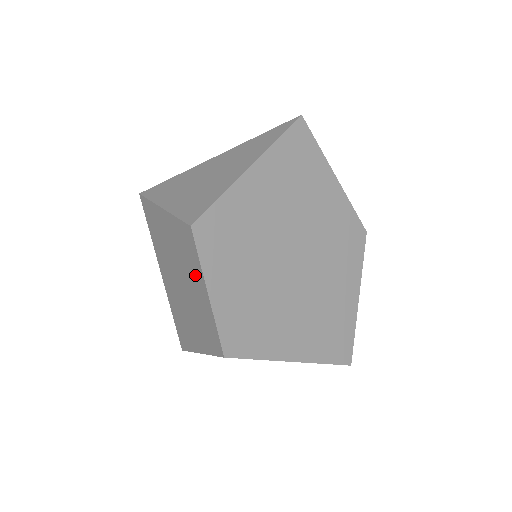
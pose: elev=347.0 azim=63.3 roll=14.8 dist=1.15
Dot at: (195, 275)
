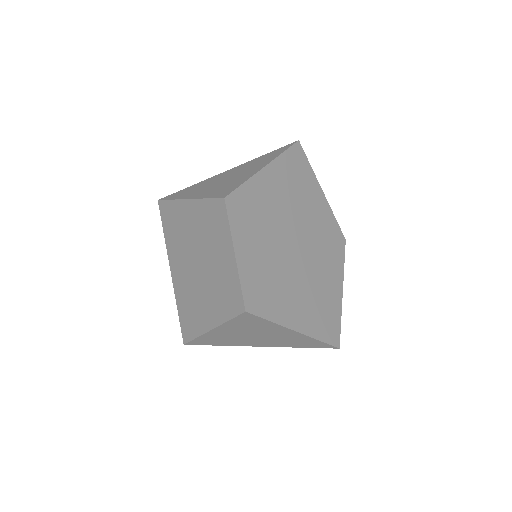
Dot at: (221, 244)
